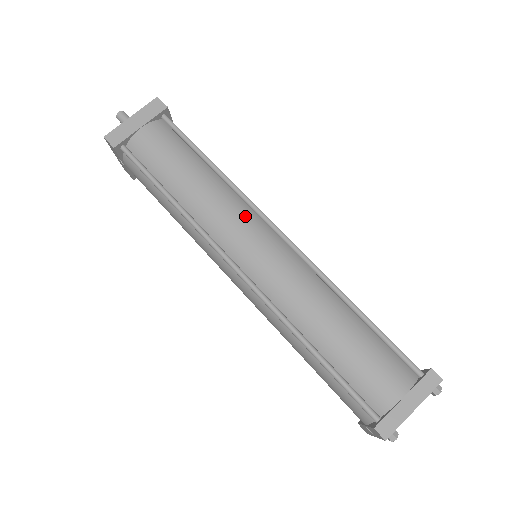
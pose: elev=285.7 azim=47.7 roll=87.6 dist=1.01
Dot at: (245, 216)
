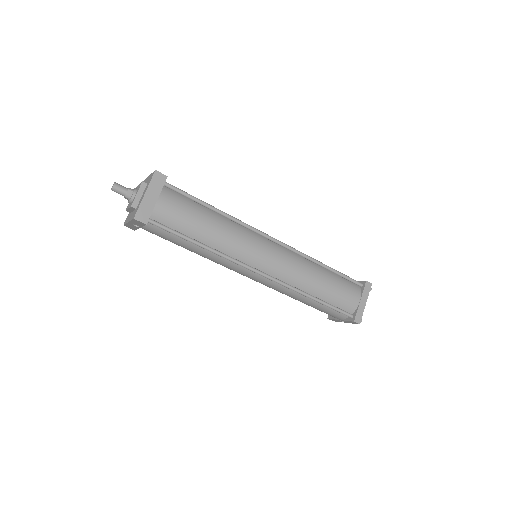
Dot at: (253, 238)
